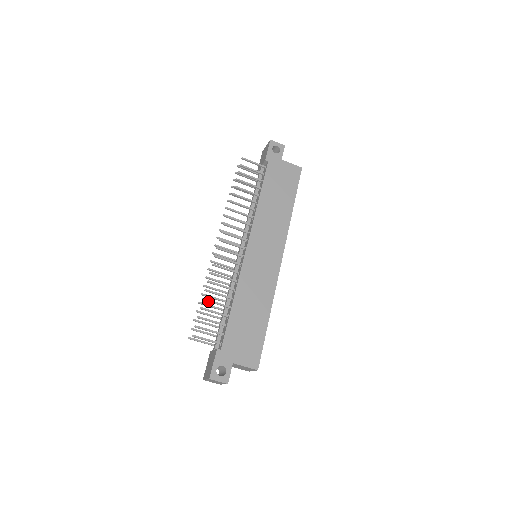
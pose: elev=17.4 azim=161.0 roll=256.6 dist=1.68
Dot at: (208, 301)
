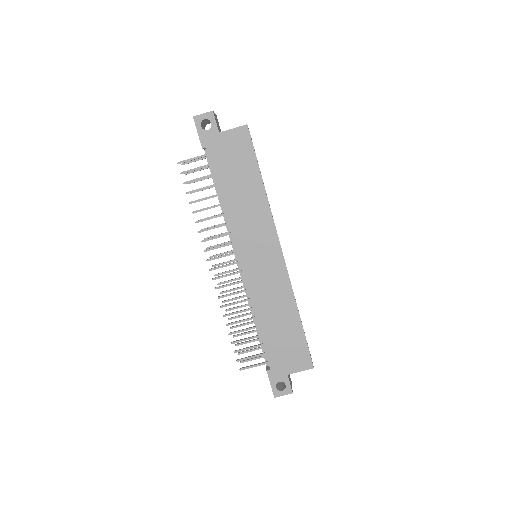
Dot at: (235, 333)
